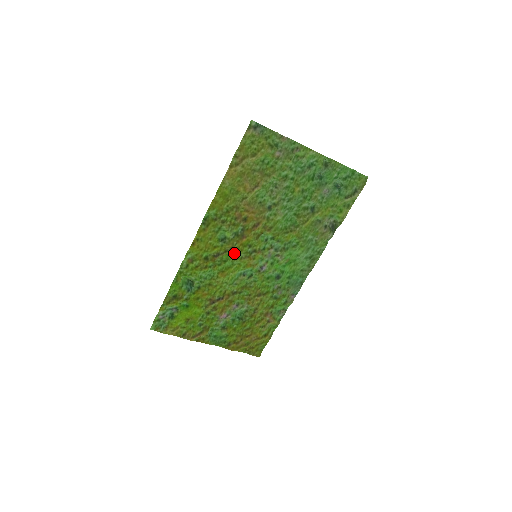
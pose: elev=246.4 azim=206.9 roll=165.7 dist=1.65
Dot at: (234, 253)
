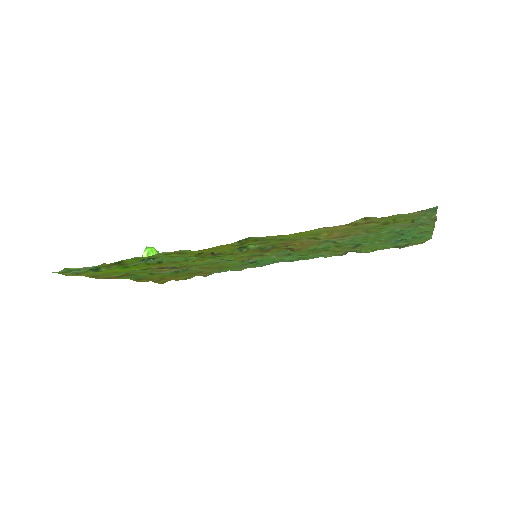
Dot at: occluded
